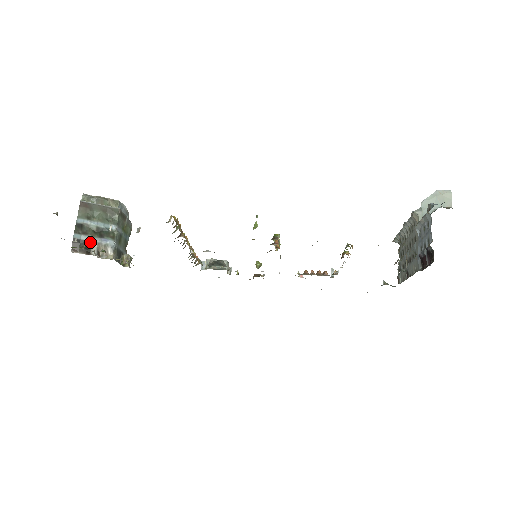
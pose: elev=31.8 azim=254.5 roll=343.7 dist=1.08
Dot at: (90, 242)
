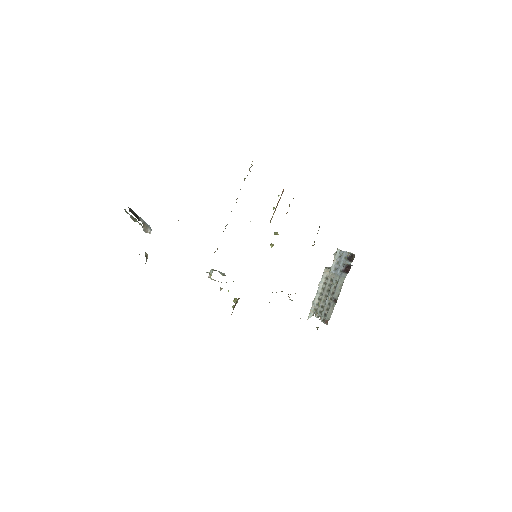
Dot at: (139, 217)
